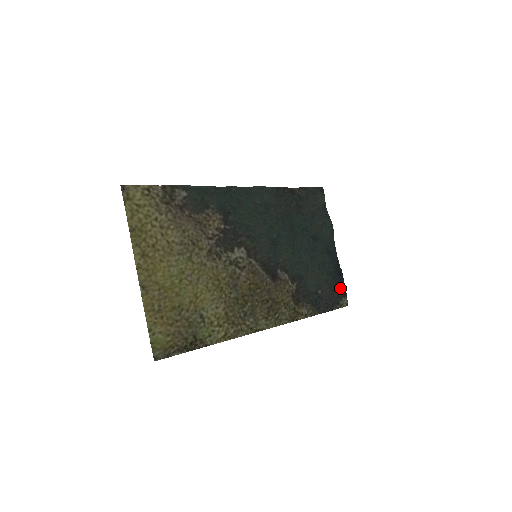
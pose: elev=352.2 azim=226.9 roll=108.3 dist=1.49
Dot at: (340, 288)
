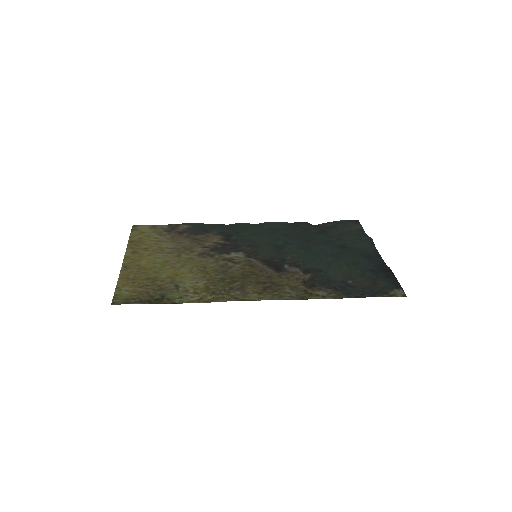
Dot at: (388, 281)
